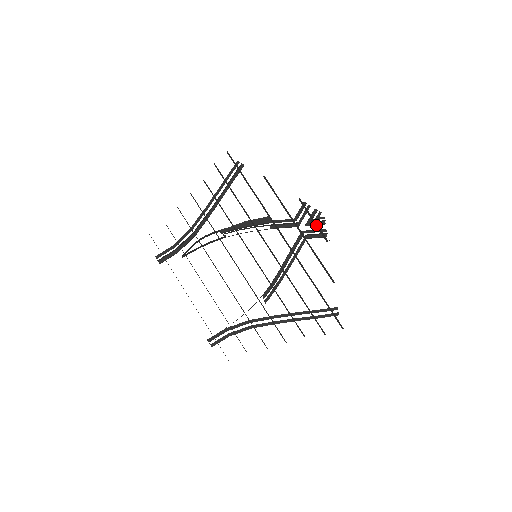
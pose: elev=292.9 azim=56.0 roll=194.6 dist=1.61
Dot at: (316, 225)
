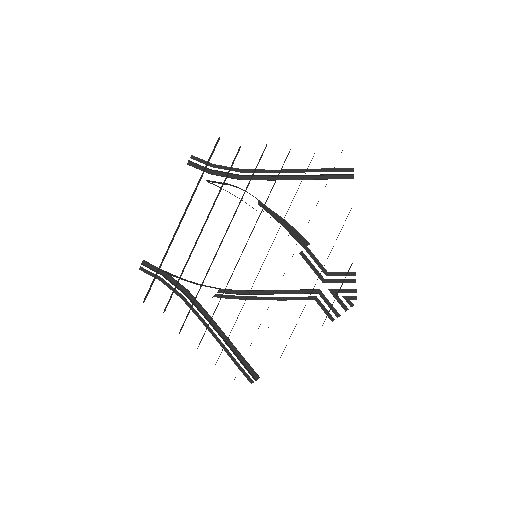
Dot at: occluded
